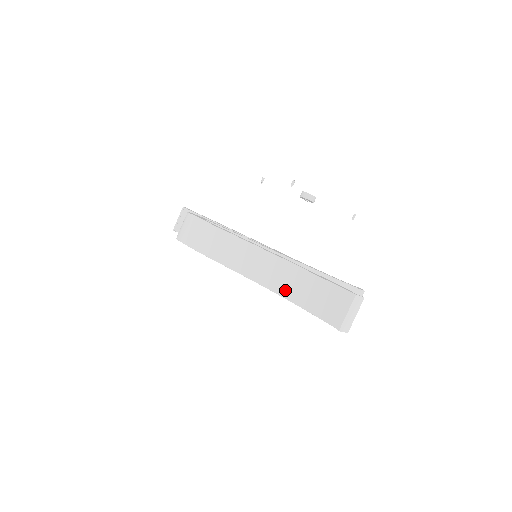
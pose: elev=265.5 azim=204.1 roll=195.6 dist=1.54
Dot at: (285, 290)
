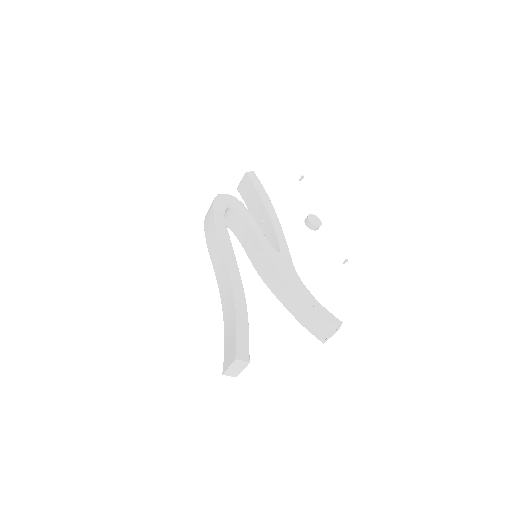
Dot at: (225, 312)
